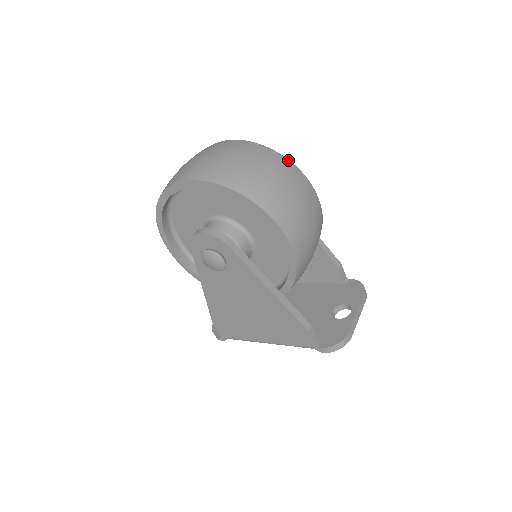
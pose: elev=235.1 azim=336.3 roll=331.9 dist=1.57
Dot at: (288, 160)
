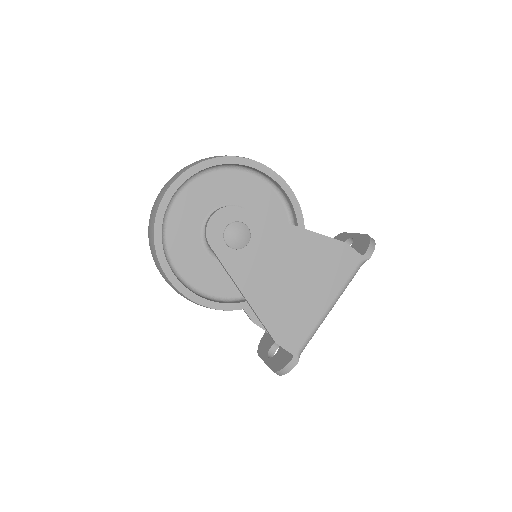
Dot at: occluded
